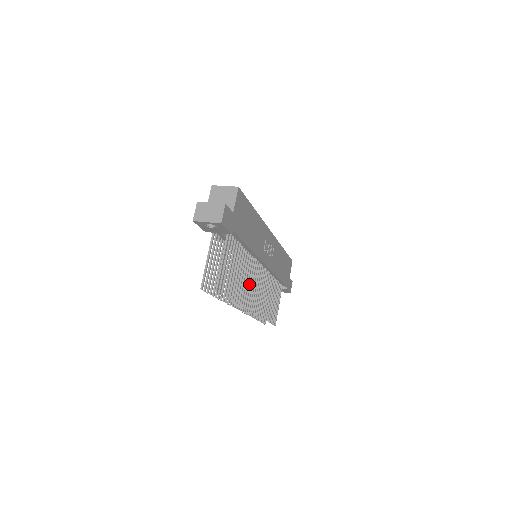
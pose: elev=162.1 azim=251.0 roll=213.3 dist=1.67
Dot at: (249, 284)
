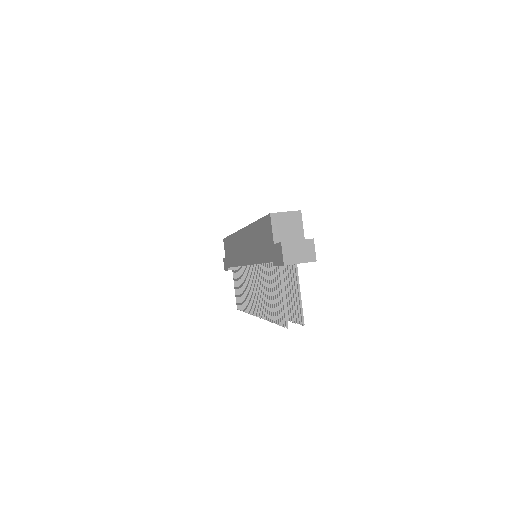
Dot at: occluded
